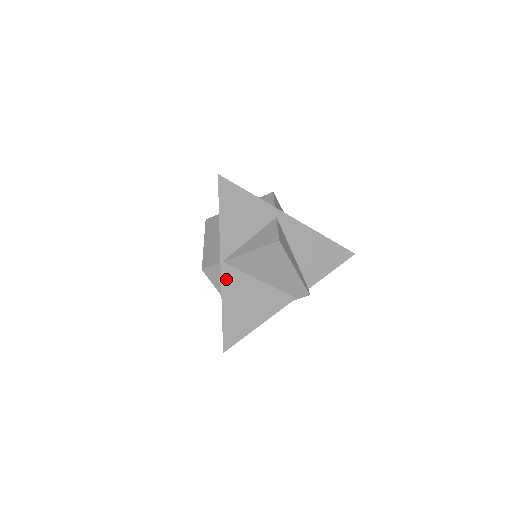
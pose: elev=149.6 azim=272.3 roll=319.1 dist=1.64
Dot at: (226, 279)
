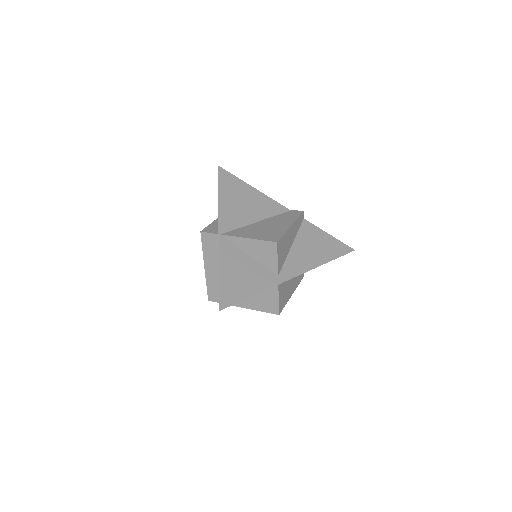
Dot at: occluded
